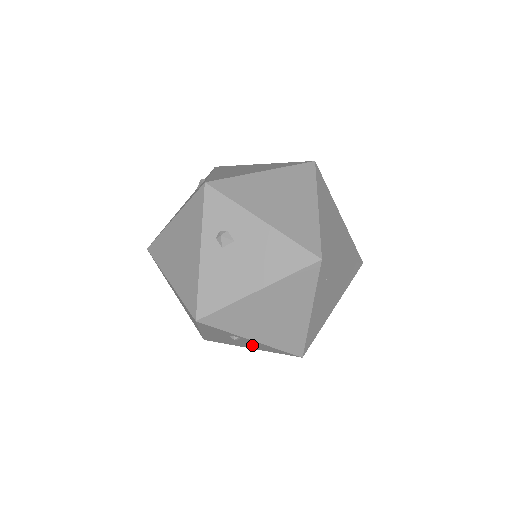
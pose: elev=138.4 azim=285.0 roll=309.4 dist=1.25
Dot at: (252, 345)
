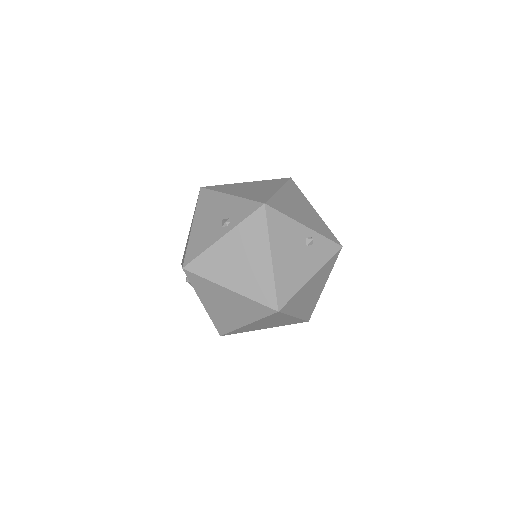
Dot at: occluded
